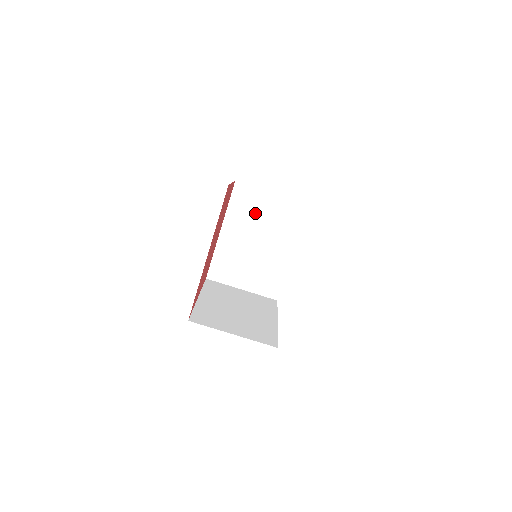
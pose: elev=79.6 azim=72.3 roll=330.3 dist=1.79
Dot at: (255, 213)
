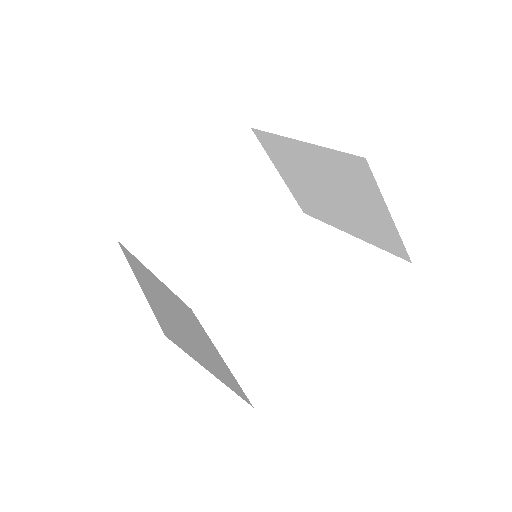
Dot at: (243, 185)
